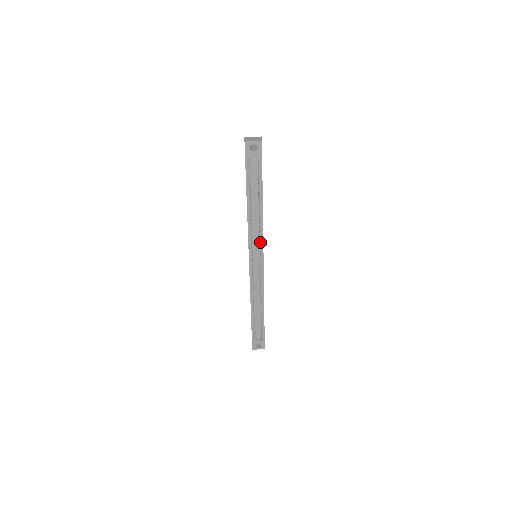
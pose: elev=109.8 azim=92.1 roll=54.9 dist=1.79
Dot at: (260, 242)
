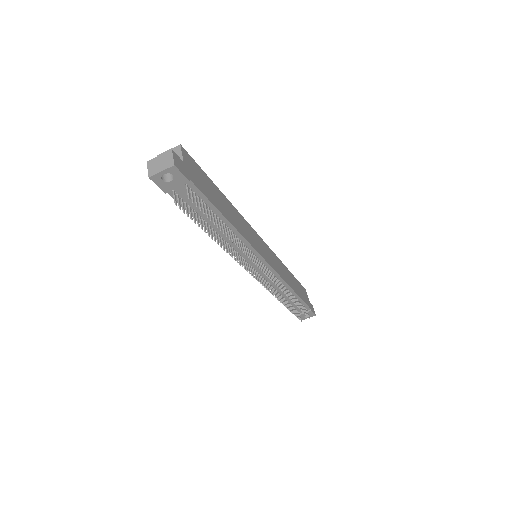
Dot at: (250, 259)
